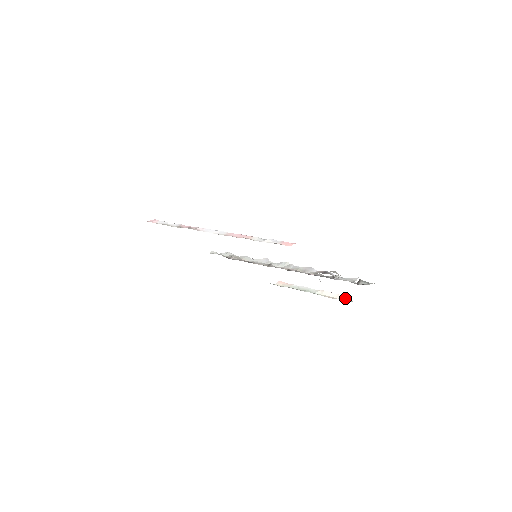
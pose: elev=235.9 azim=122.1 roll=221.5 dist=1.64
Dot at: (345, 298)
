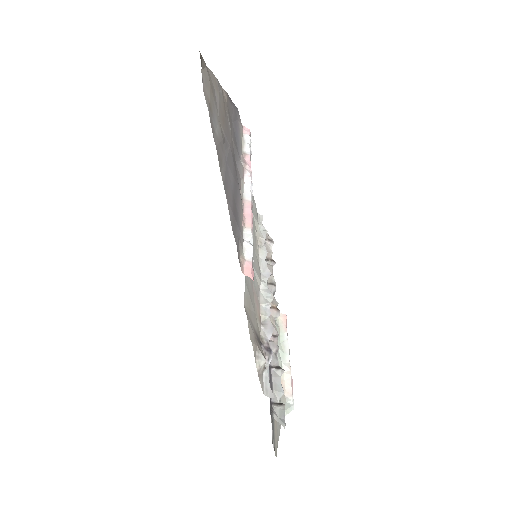
Dot at: (288, 405)
